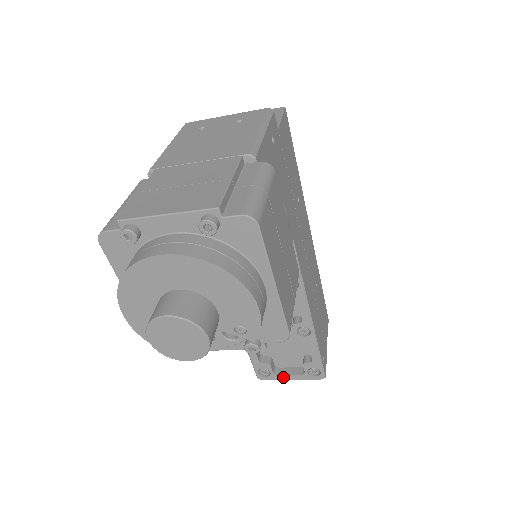
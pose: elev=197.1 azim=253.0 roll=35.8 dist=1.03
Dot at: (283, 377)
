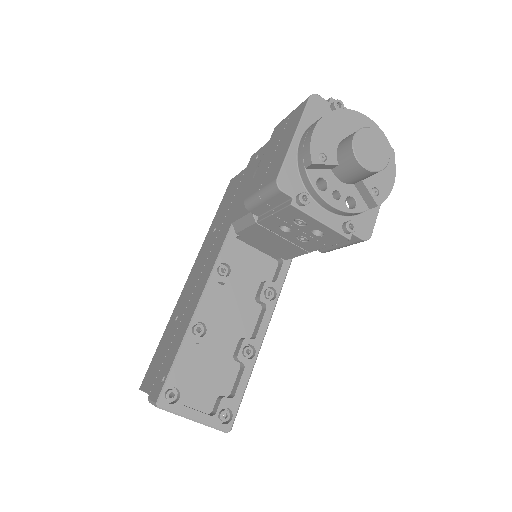
Dot at: (188, 412)
